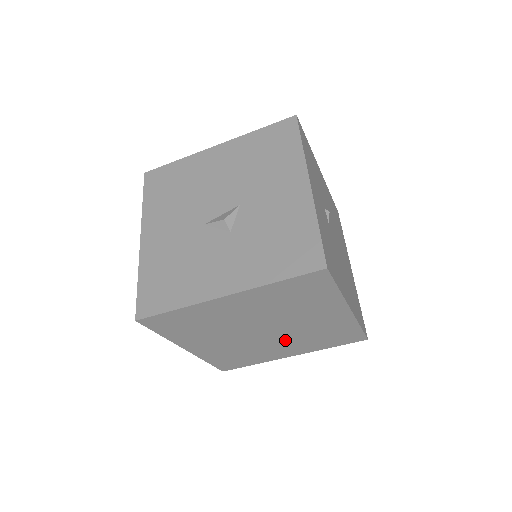
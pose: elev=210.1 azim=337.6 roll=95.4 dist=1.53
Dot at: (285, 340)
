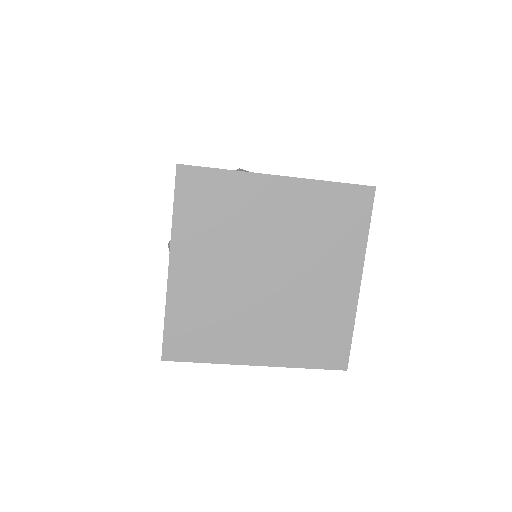
Dot at: (308, 267)
